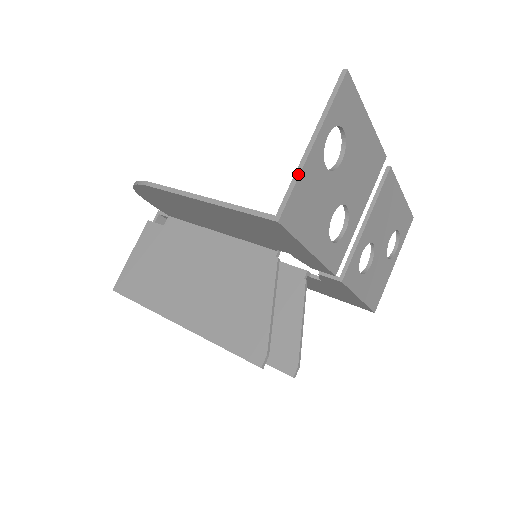
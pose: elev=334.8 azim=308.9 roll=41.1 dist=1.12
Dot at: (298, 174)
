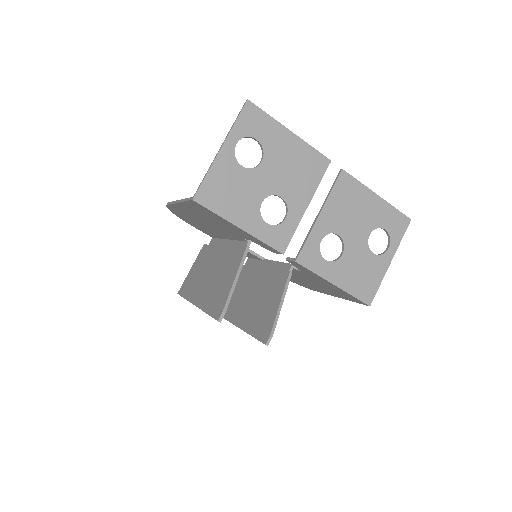
Dot at: (209, 169)
